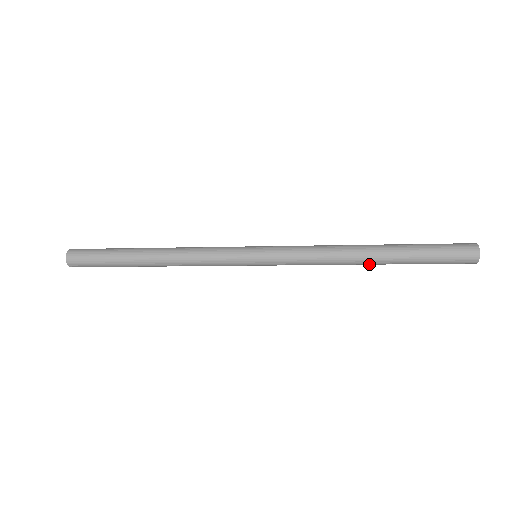
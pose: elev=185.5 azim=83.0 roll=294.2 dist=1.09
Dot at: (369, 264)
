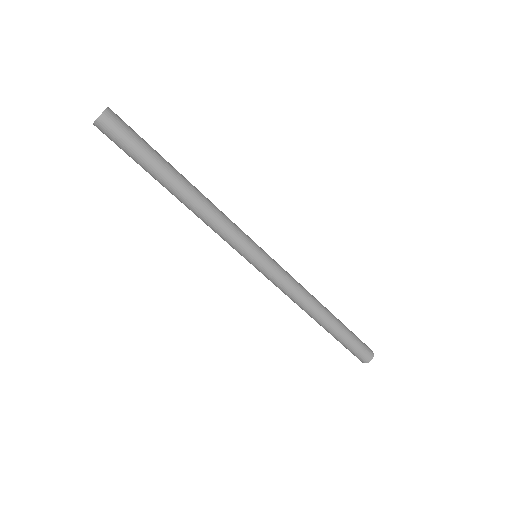
Dot at: (325, 314)
